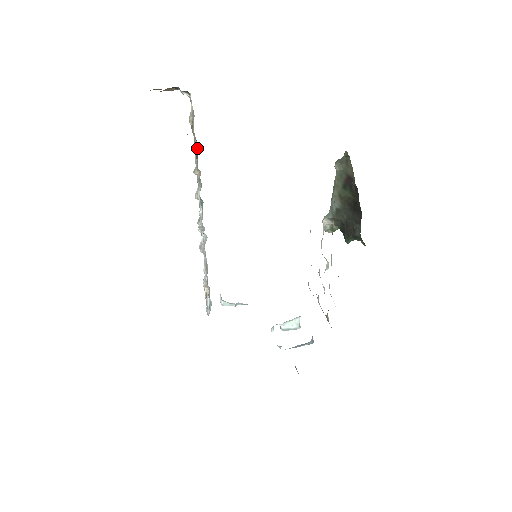
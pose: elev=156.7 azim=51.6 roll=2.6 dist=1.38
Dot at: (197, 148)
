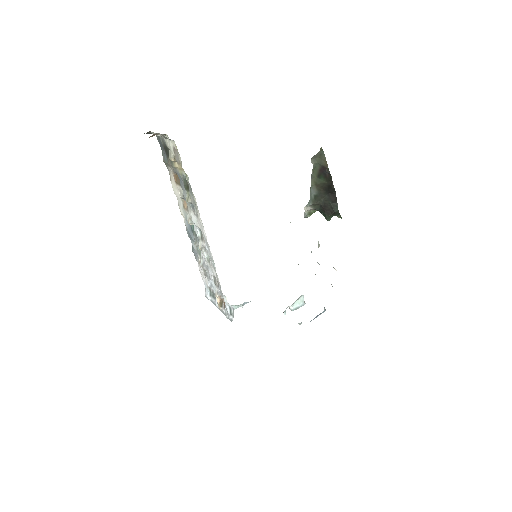
Dot at: (184, 180)
